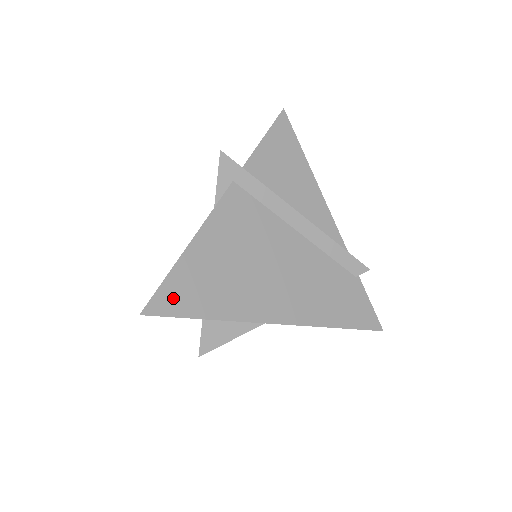
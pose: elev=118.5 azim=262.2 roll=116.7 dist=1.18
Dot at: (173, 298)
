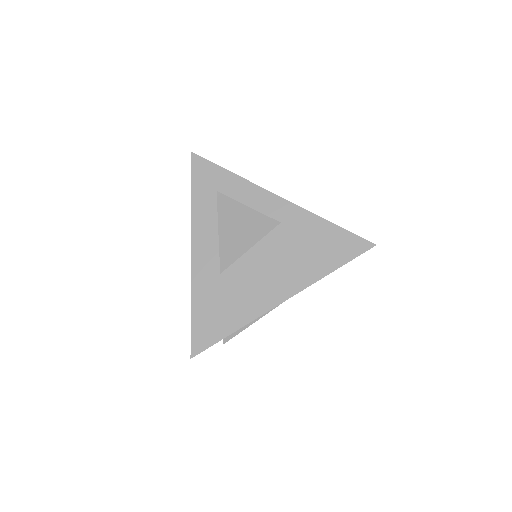
Dot at: occluded
